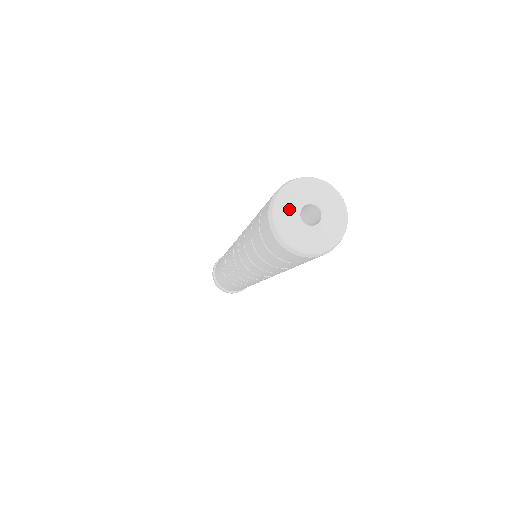
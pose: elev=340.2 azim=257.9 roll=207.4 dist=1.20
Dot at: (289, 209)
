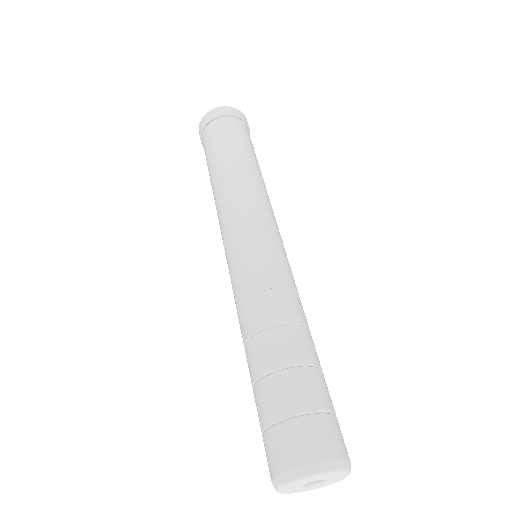
Dot at: (294, 487)
